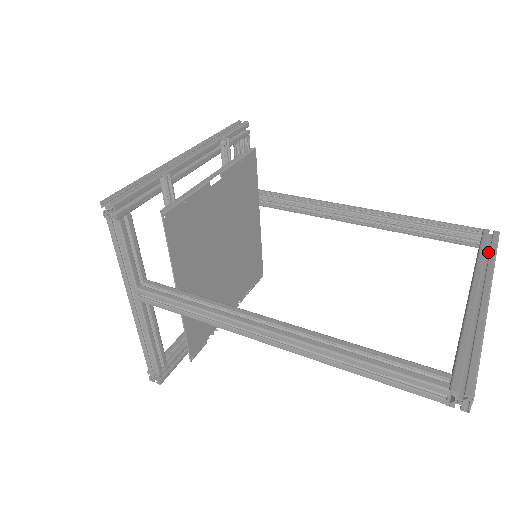
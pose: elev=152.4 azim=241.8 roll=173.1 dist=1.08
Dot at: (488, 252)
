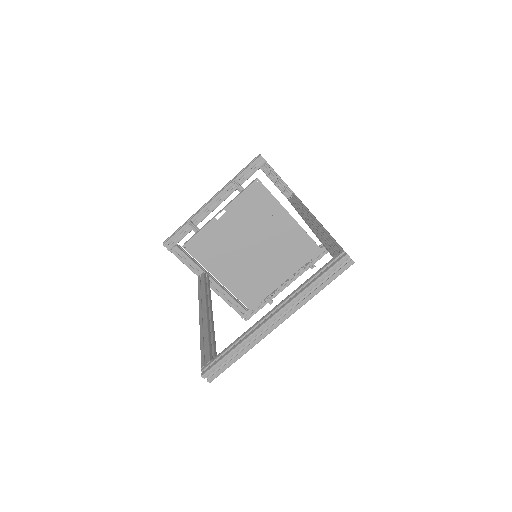
Dot at: (323, 275)
